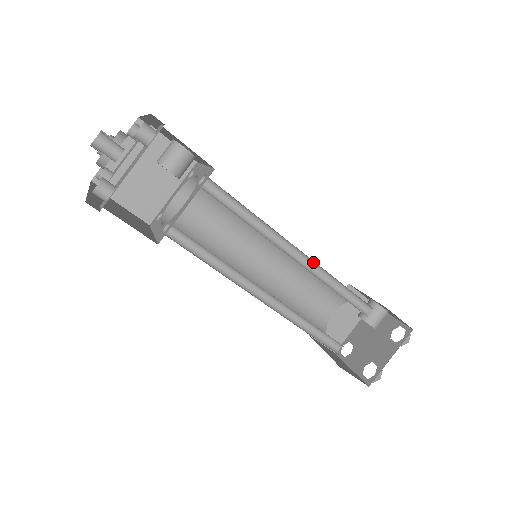
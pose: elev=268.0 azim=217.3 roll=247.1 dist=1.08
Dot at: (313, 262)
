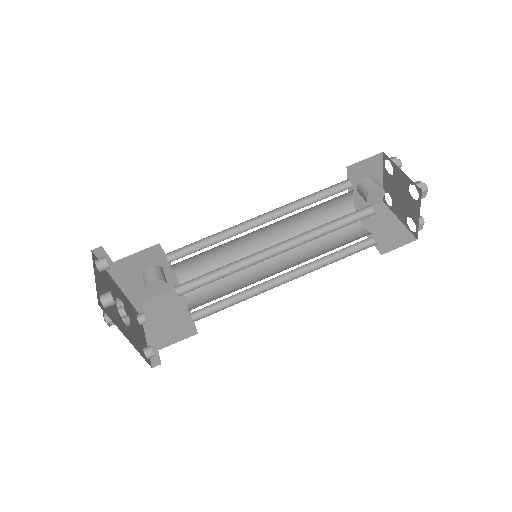
Dot at: (278, 212)
